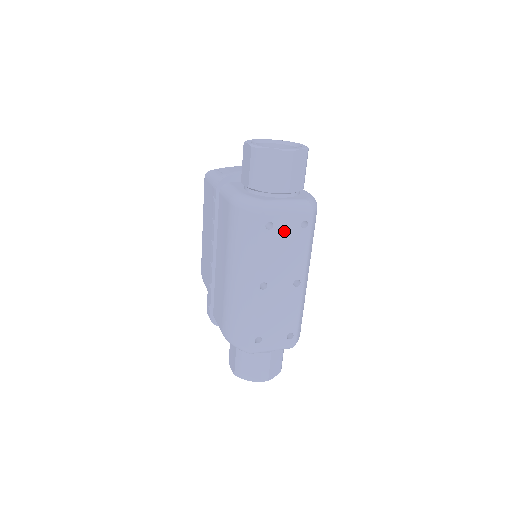
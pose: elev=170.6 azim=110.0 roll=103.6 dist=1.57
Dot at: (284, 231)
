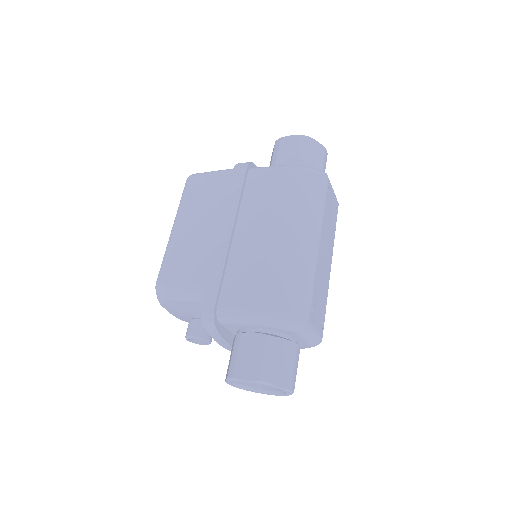
Dot at: (331, 205)
